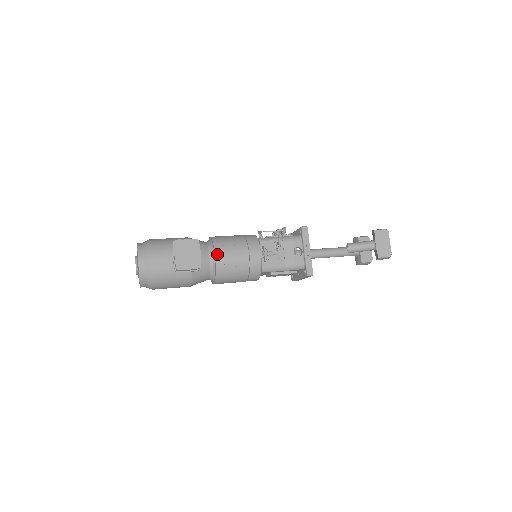
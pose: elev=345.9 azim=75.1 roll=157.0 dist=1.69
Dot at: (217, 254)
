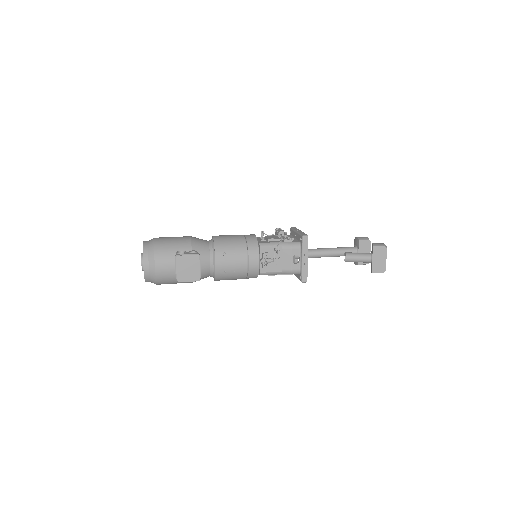
Dot at: (217, 261)
